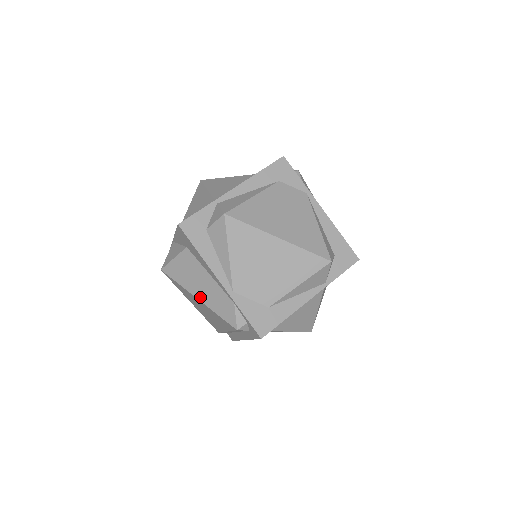
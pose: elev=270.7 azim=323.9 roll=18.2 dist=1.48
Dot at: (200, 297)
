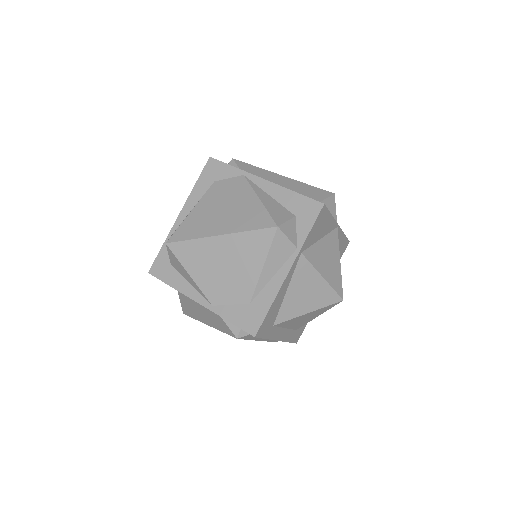
Dot at: (207, 323)
